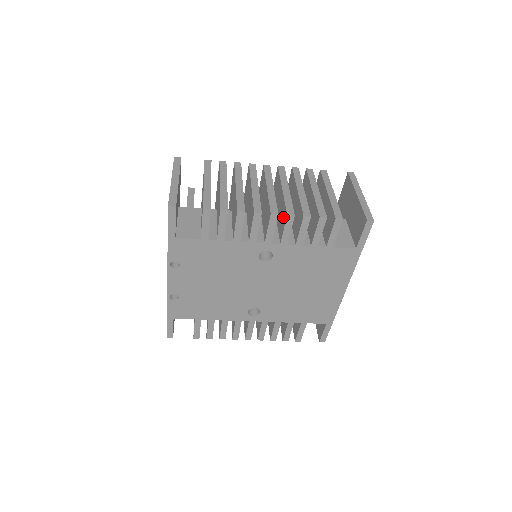
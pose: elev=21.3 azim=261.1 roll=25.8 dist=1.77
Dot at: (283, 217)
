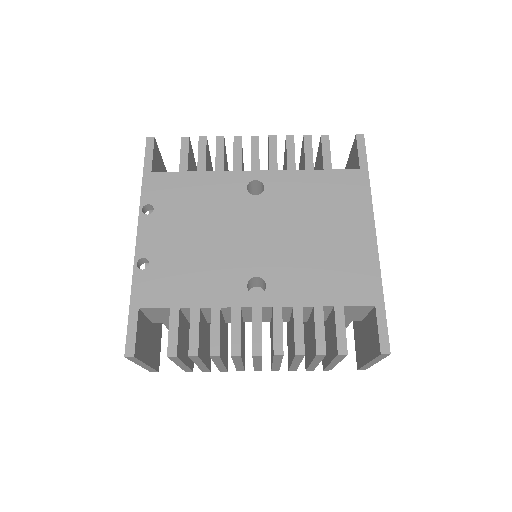
Dot at: (268, 154)
